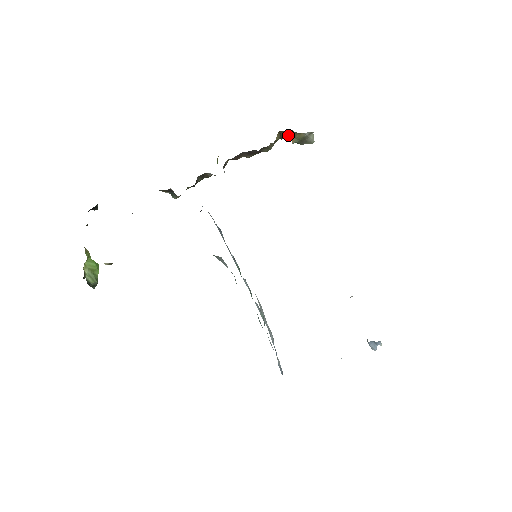
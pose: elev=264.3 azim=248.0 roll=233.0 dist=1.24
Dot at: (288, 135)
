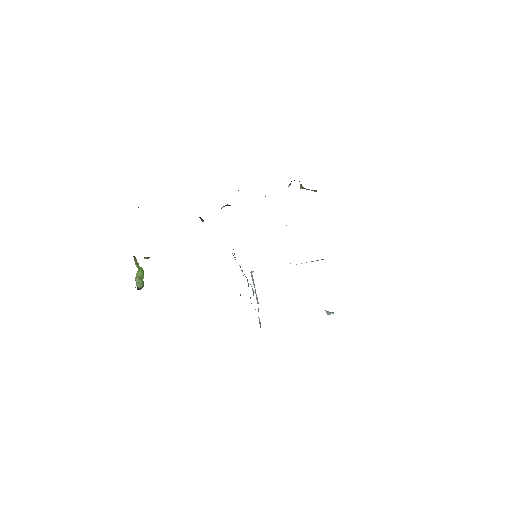
Dot at: occluded
